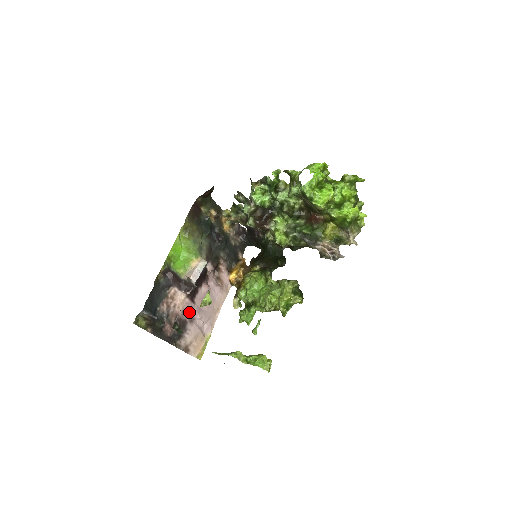
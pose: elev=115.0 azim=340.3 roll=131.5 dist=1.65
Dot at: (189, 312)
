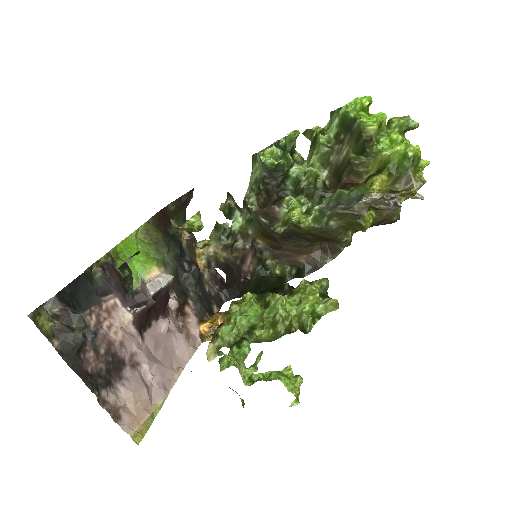
Dot at: (132, 350)
